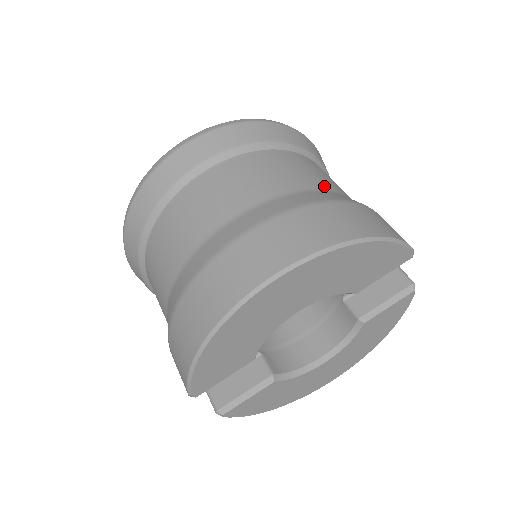
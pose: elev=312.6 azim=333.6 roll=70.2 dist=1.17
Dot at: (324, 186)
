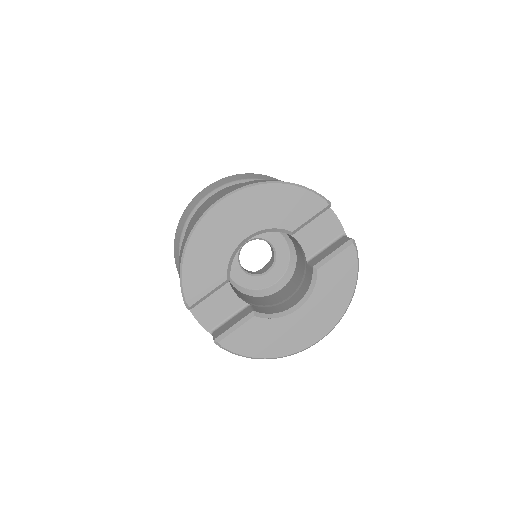
Dot at: occluded
